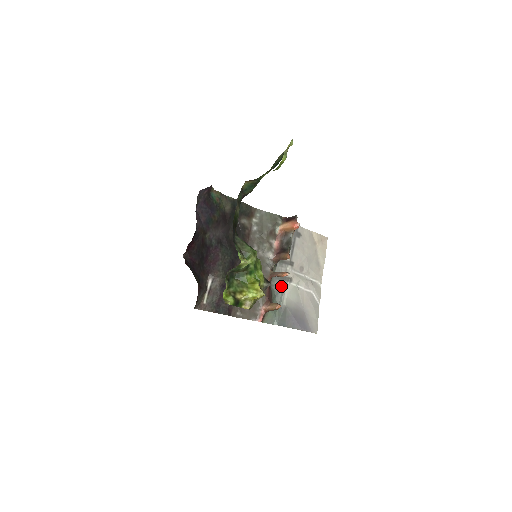
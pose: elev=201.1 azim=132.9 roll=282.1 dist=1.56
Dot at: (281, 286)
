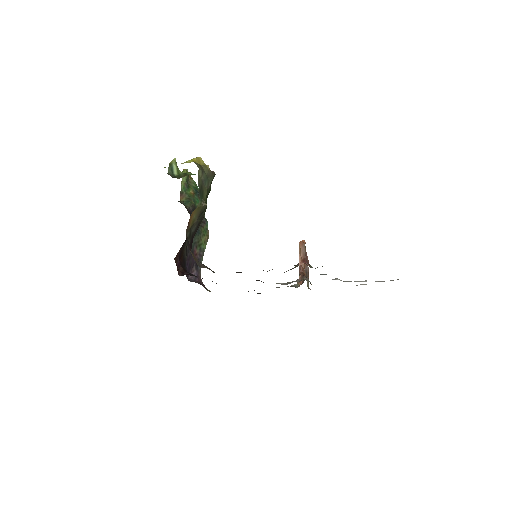
Dot at: occluded
